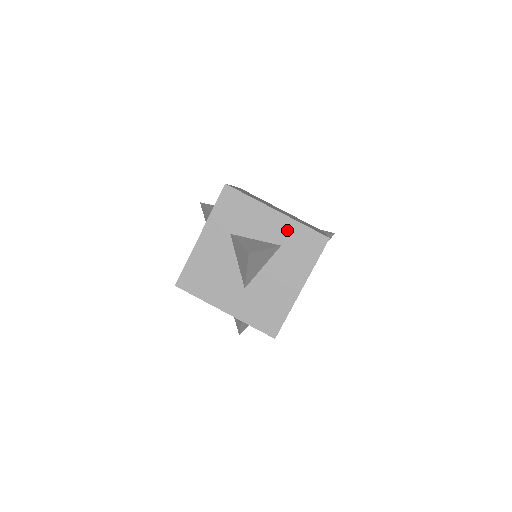
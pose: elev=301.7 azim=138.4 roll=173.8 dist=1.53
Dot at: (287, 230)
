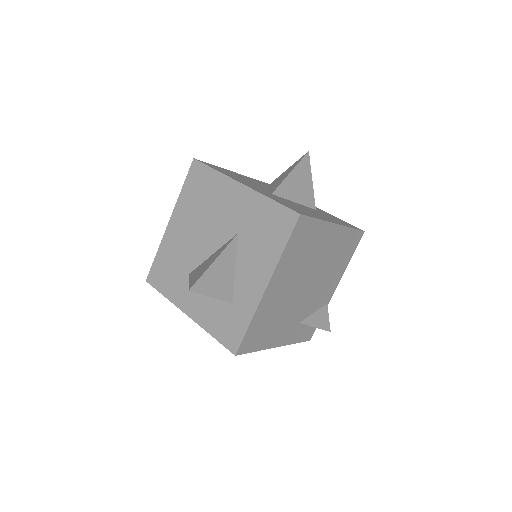
Dot at: (323, 212)
